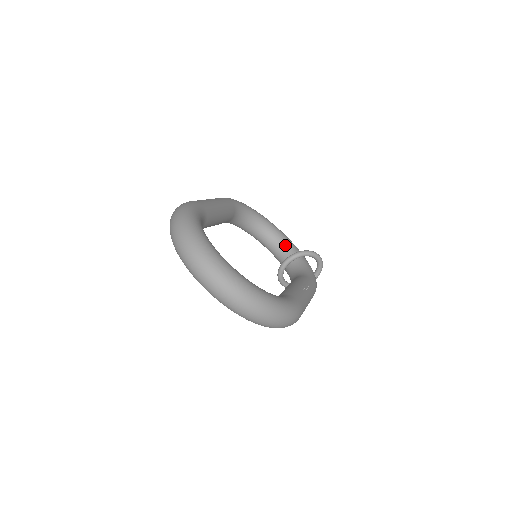
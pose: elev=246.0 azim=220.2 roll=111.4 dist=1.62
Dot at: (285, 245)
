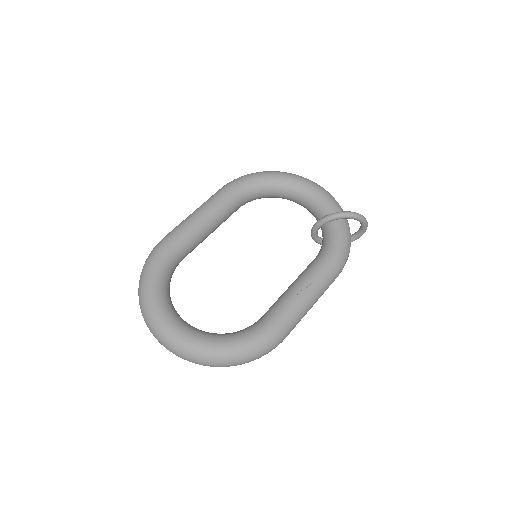
Dot at: (315, 205)
